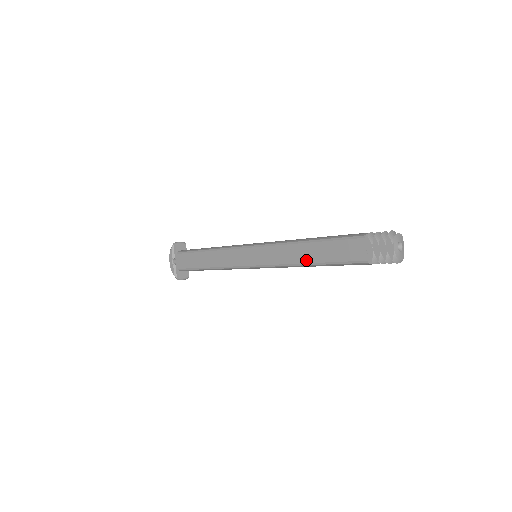
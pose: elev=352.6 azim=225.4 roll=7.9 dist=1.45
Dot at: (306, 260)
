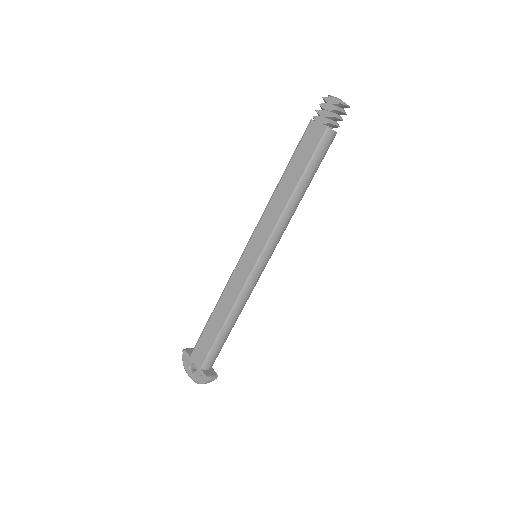
Dot at: (290, 191)
